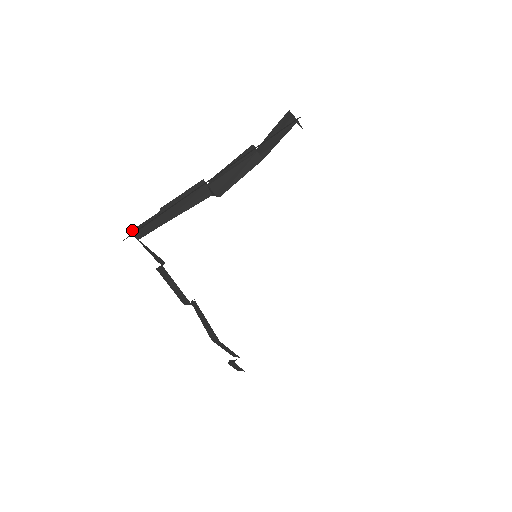
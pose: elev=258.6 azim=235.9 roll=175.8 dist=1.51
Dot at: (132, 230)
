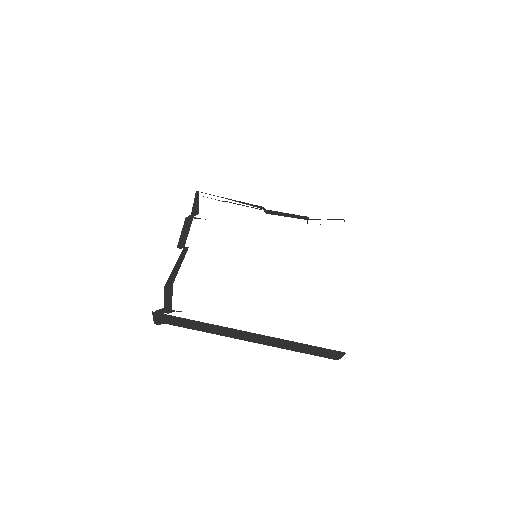
Dot at: occluded
